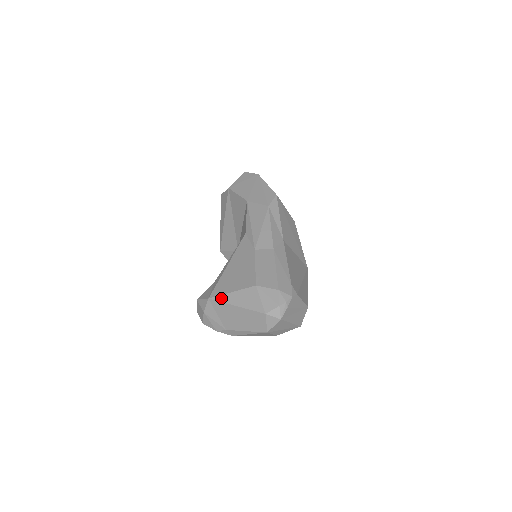
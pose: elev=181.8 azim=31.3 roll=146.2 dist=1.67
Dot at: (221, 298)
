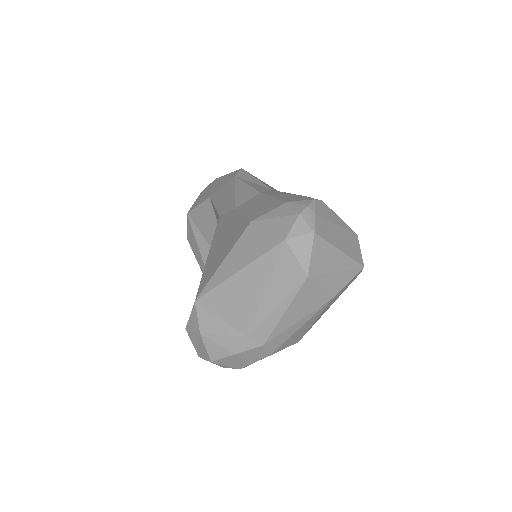
Dot at: (211, 283)
